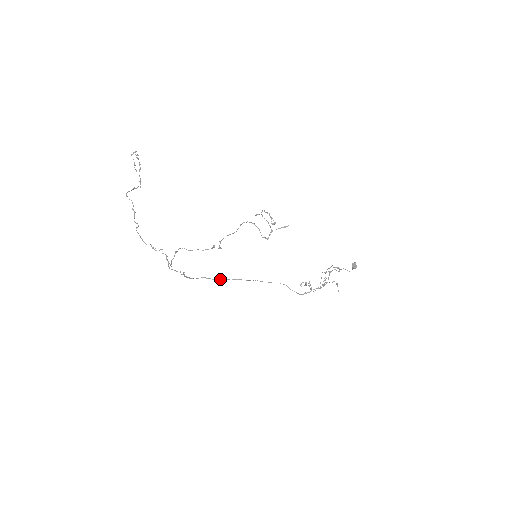
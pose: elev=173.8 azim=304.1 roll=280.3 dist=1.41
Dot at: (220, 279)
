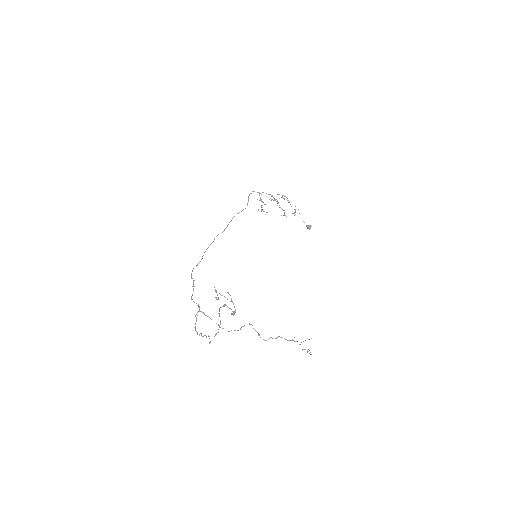
Dot at: occluded
